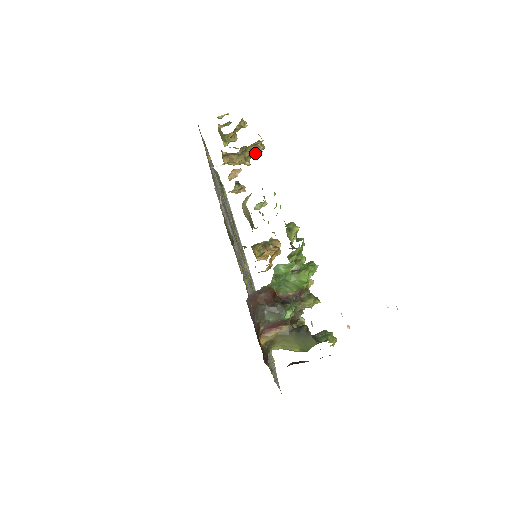
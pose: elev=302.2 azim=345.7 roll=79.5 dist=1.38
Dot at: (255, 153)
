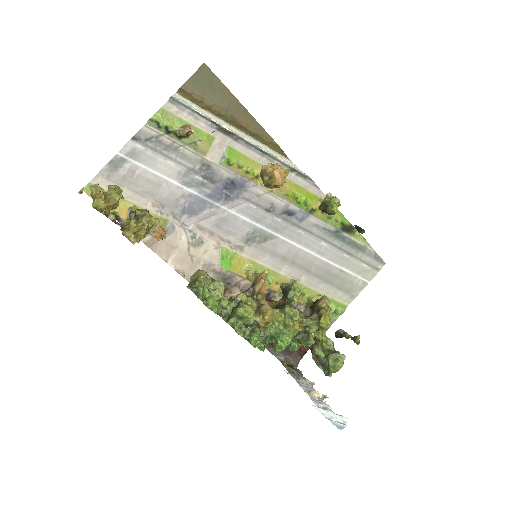
Dot at: occluded
